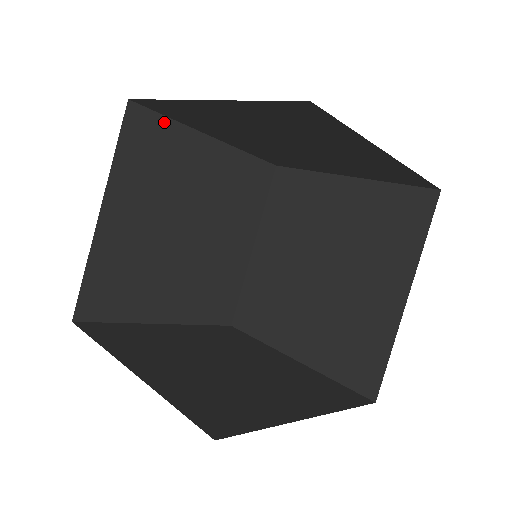
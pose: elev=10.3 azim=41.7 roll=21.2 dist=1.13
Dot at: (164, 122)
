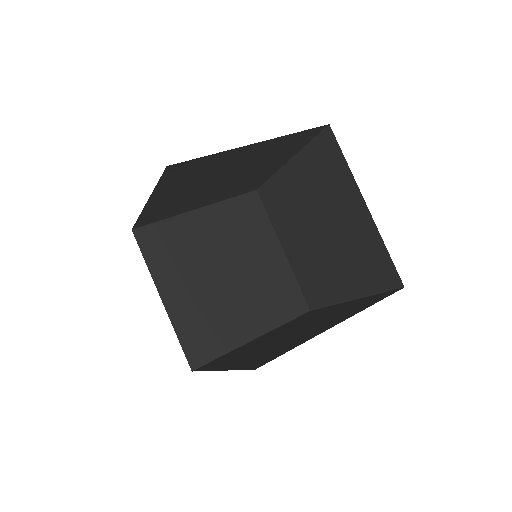
Dot at: (203, 159)
